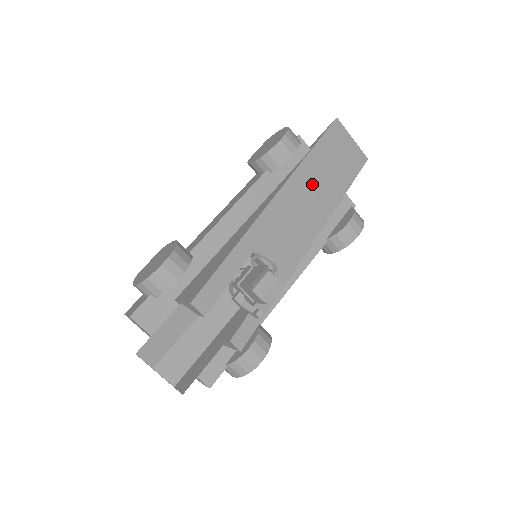
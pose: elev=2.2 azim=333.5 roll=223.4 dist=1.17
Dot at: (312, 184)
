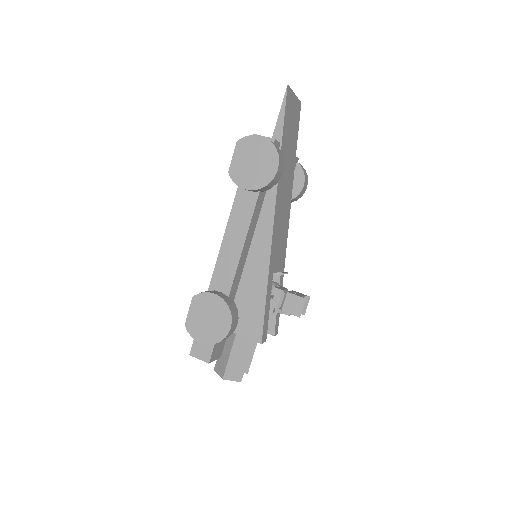
Dot at: (285, 176)
